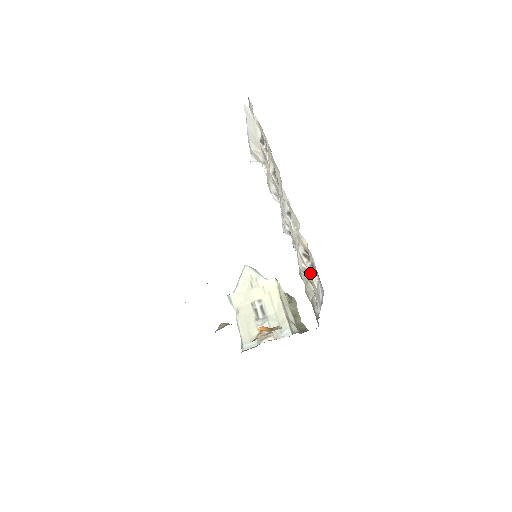
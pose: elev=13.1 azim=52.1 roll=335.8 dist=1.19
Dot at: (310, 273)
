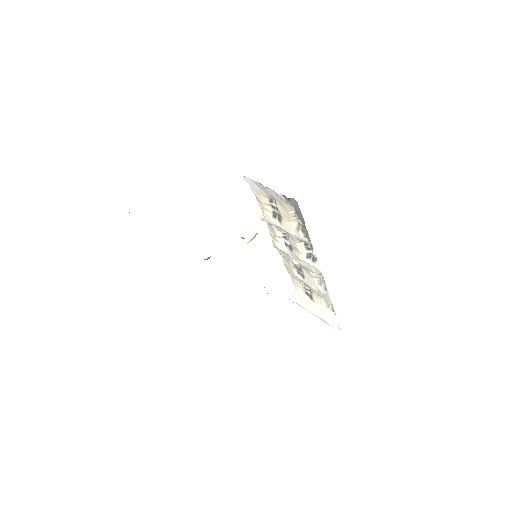
Dot at: occluded
